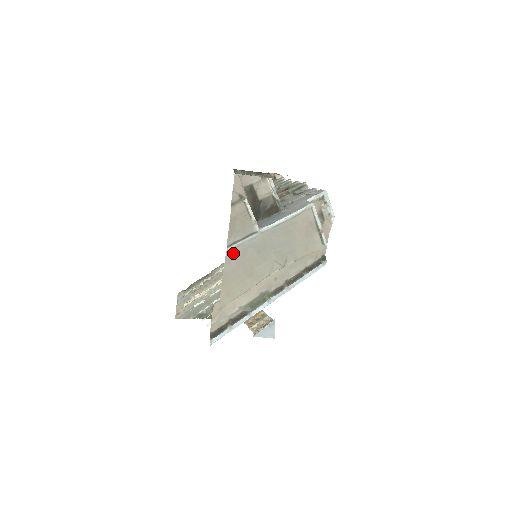
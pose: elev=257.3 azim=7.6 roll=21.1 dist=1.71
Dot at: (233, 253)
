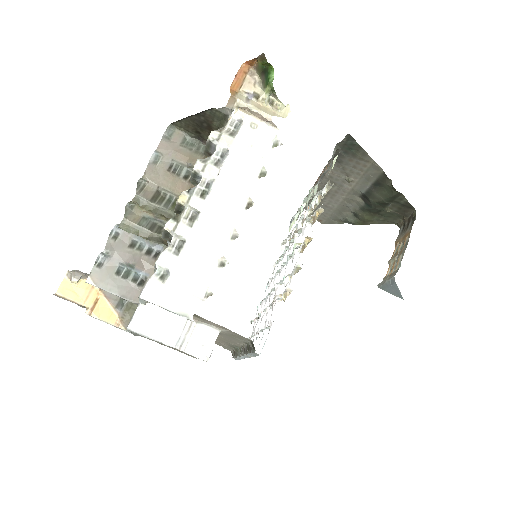
Dot at: occluded
